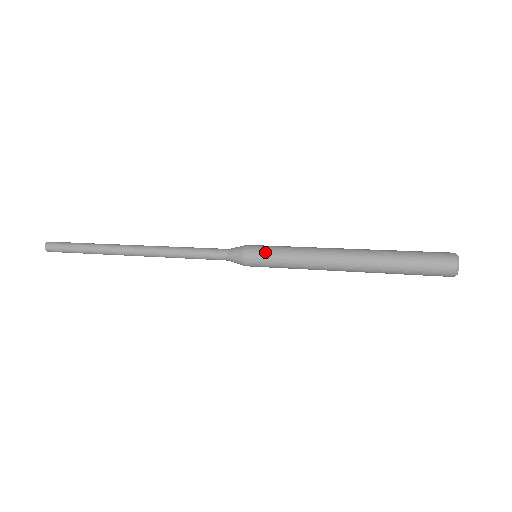
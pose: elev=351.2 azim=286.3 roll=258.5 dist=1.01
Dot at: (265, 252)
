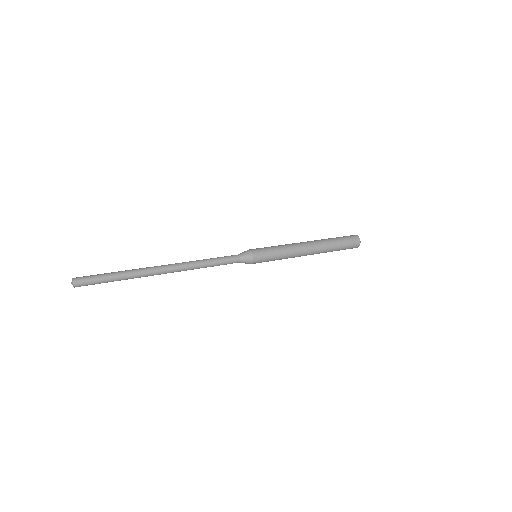
Dot at: (266, 253)
